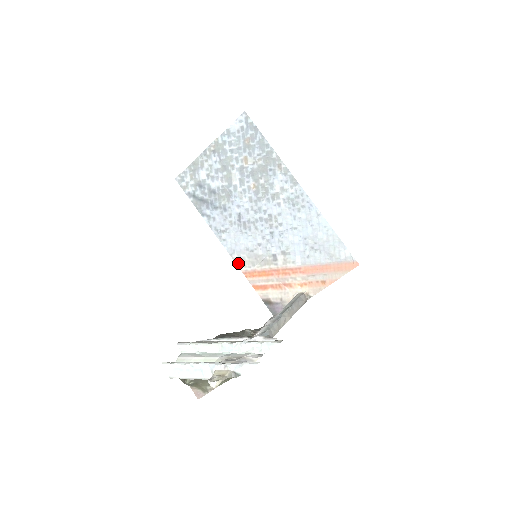
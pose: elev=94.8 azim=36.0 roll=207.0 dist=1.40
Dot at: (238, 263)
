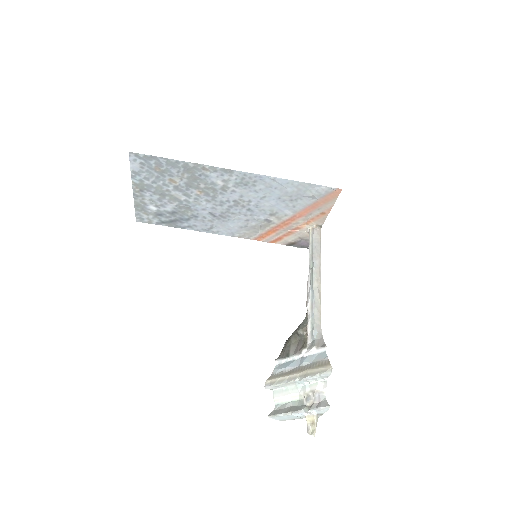
Dot at: (244, 237)
